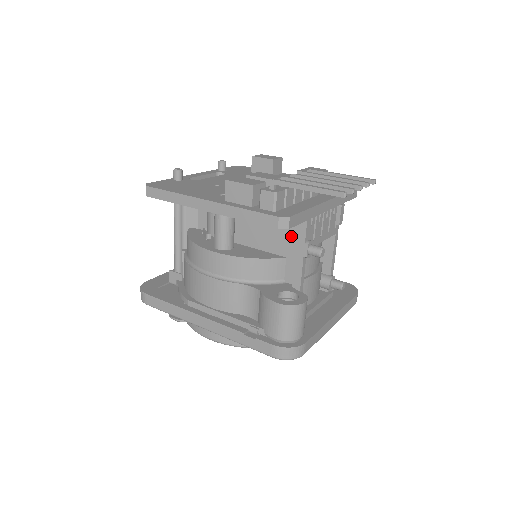
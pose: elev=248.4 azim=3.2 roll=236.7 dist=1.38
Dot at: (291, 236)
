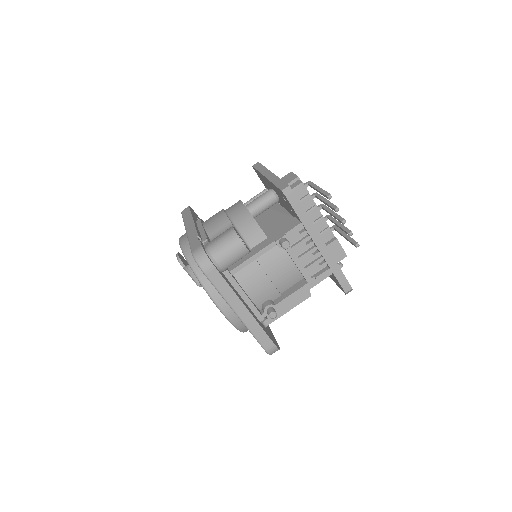
Dot at: (284, 228)
